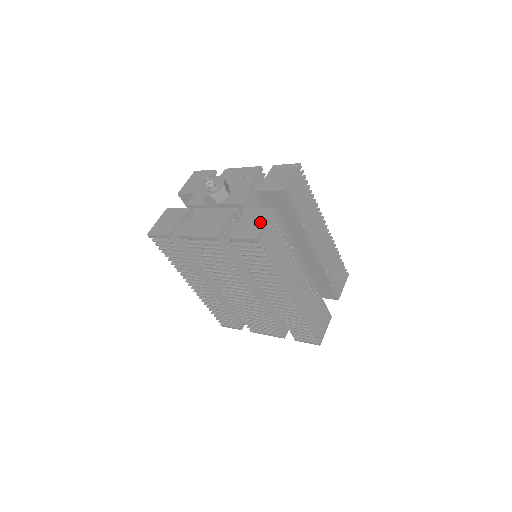
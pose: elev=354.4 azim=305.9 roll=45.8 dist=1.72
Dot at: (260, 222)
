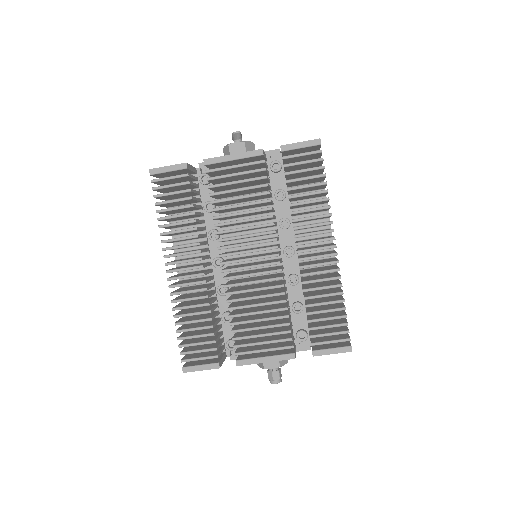
Dot at: occluded
